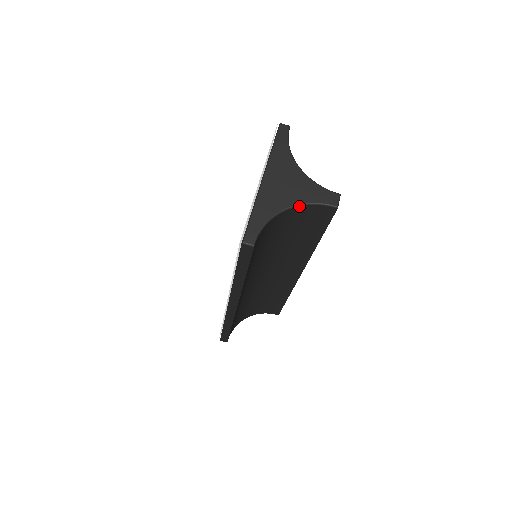
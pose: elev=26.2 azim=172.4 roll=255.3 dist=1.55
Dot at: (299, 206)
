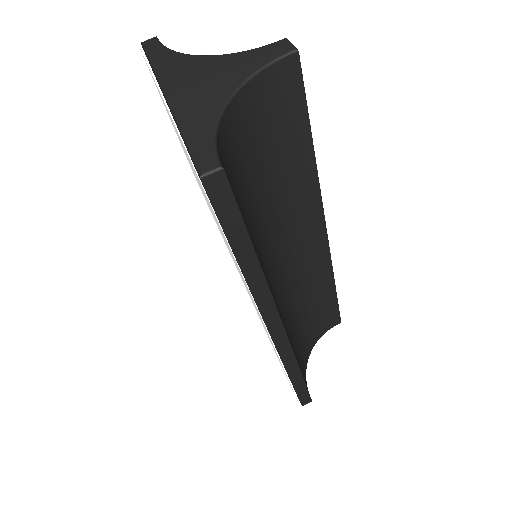
Dot at: (244, 86)
